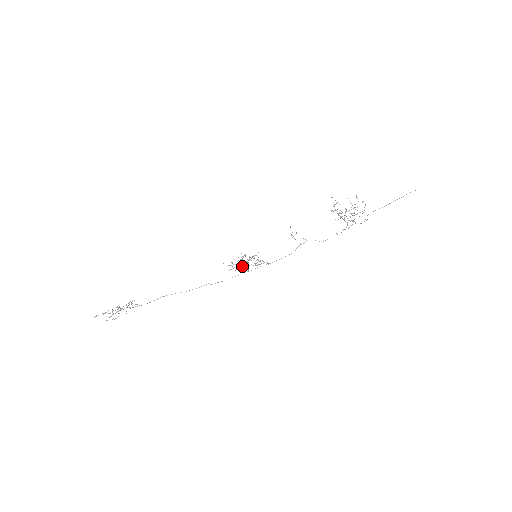
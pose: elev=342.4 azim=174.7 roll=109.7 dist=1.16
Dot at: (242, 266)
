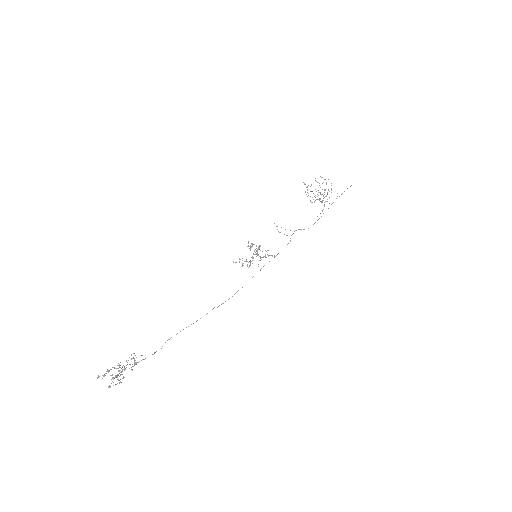
Dot at: (250, 262)
